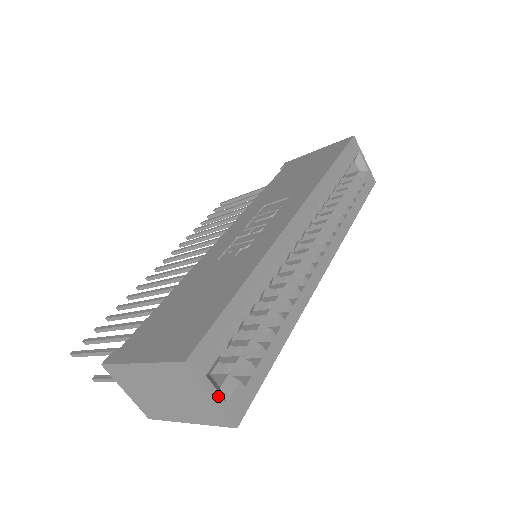
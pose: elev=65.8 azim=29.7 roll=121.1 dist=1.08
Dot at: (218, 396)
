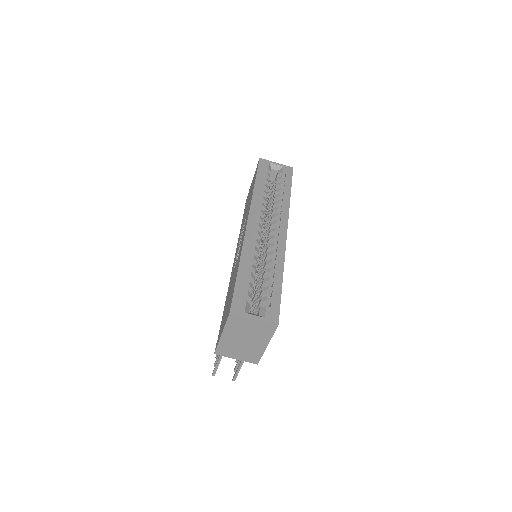
Dot at: (257, 317)
